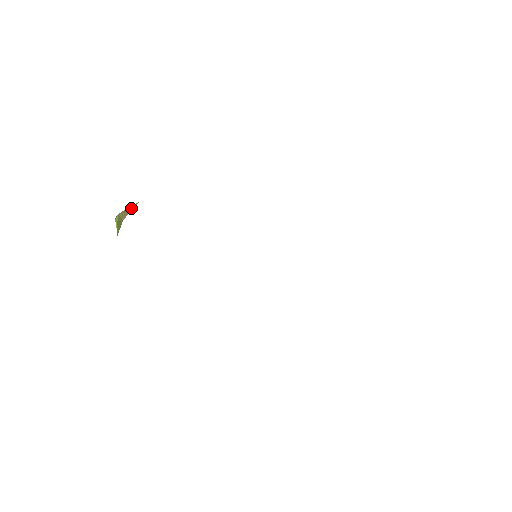
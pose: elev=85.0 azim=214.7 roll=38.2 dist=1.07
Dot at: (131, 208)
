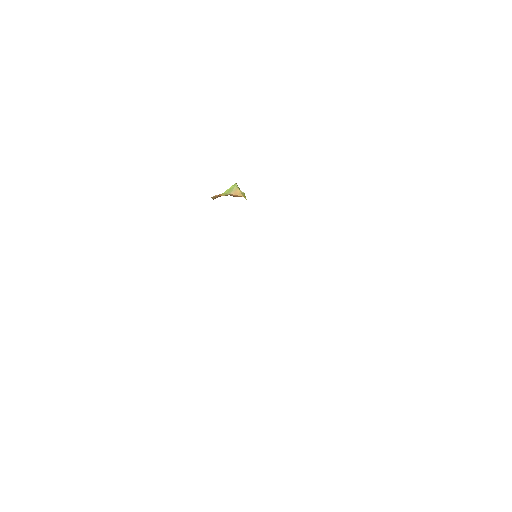
Dot at: (239, 194)
